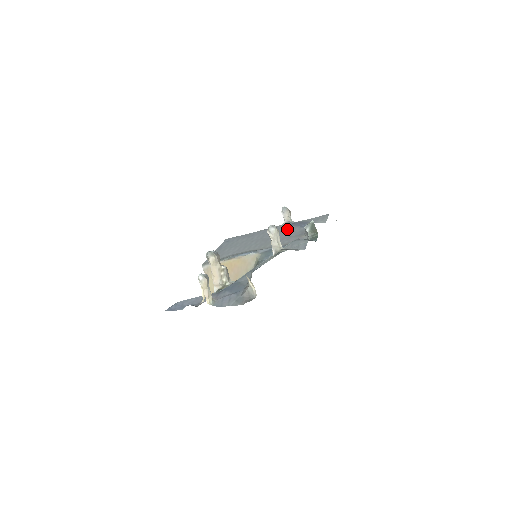
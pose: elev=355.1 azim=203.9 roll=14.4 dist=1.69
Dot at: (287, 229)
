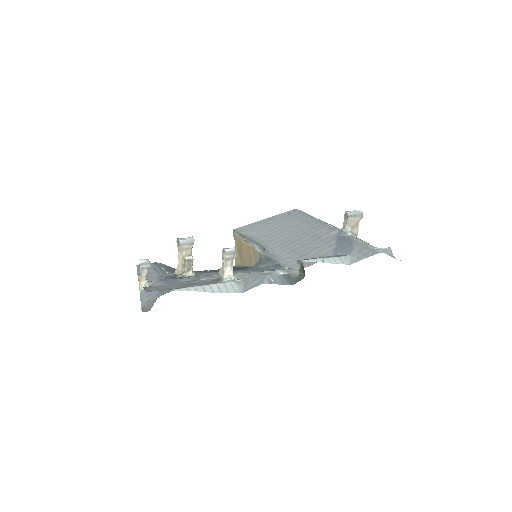
Dot at: (325, 241)
